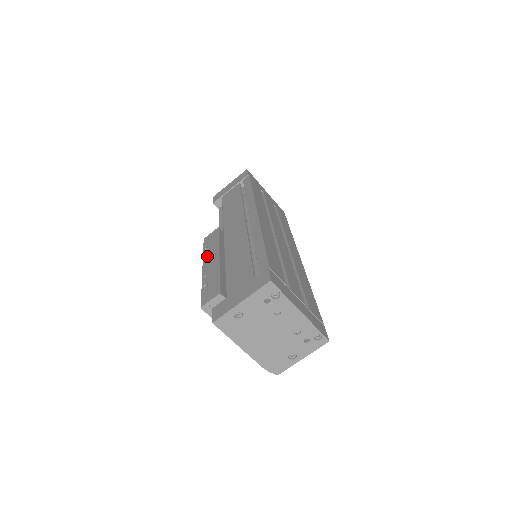
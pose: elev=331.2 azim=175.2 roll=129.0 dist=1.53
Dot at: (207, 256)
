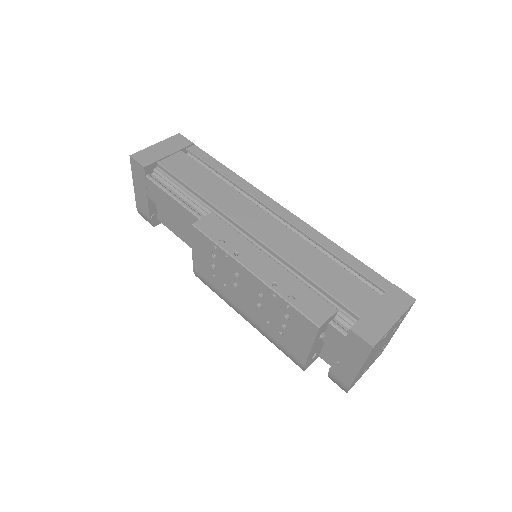
Dot at: (241, 254)
